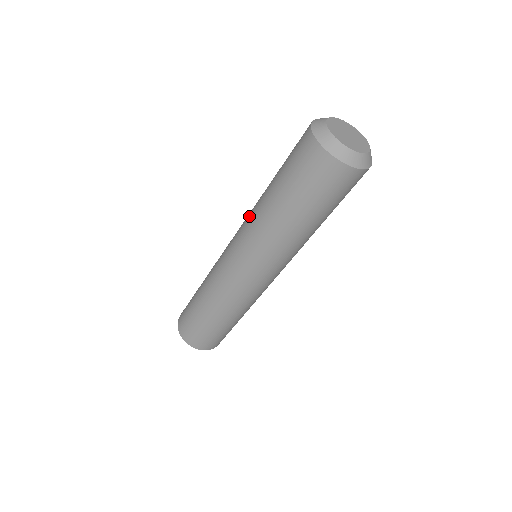
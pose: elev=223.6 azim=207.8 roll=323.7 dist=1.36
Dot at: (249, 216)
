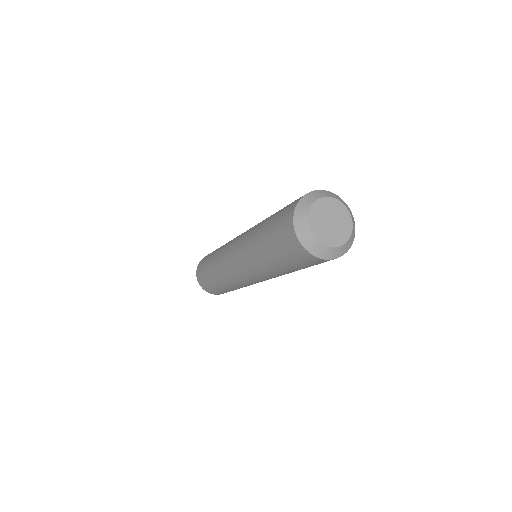
Dot at: (246, 256)
